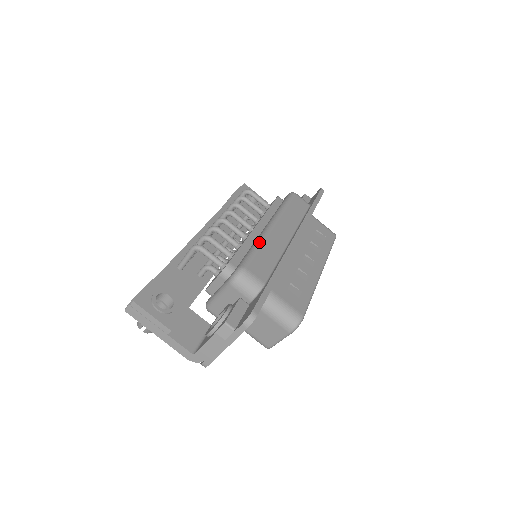
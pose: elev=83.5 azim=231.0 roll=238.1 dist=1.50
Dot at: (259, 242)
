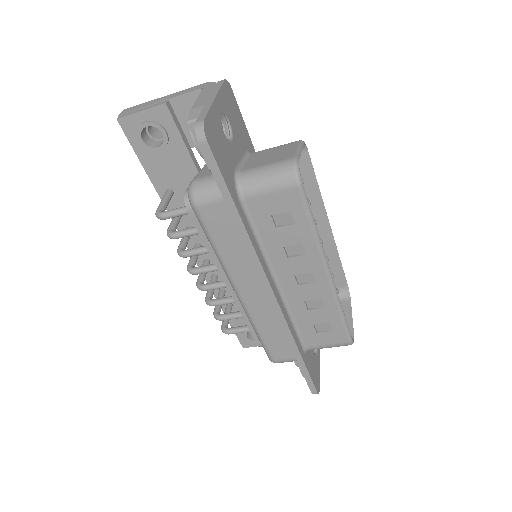
Dot at: (253, 327)
